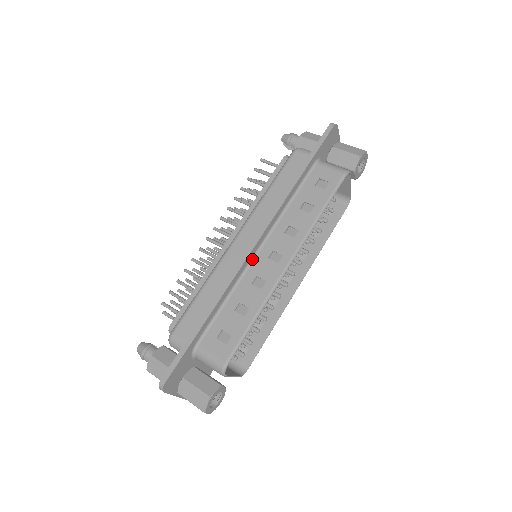
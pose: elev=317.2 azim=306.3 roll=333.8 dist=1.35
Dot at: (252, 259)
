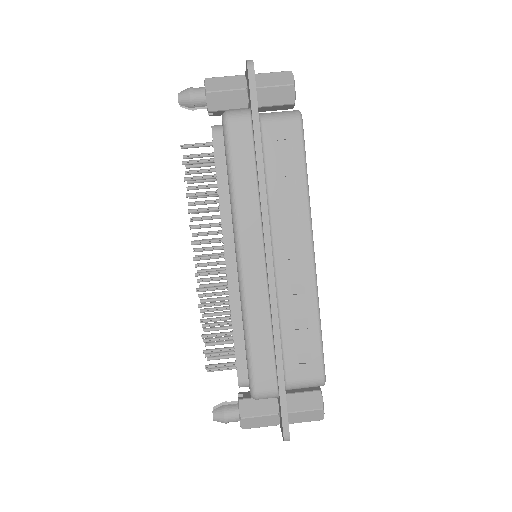
Dot at: (274, 271)
